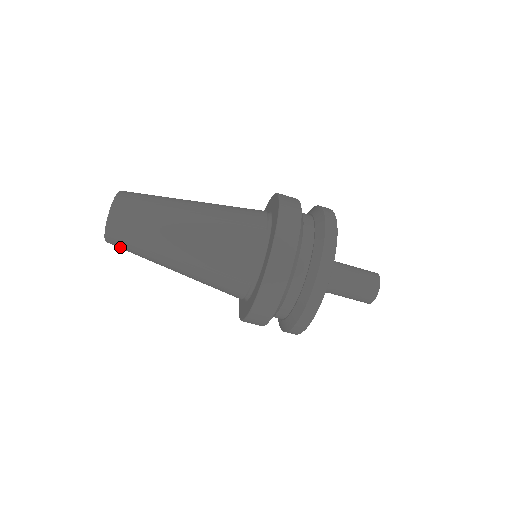
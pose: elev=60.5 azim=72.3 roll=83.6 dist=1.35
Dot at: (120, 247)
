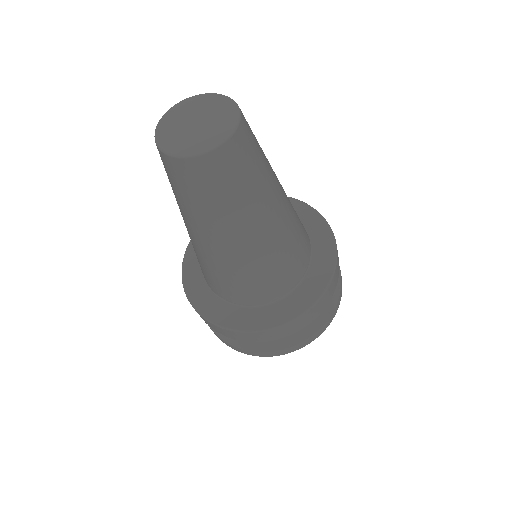
Dot at: (177, 176)
